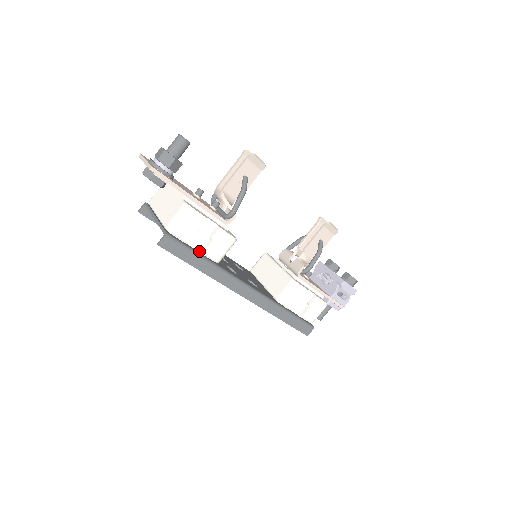
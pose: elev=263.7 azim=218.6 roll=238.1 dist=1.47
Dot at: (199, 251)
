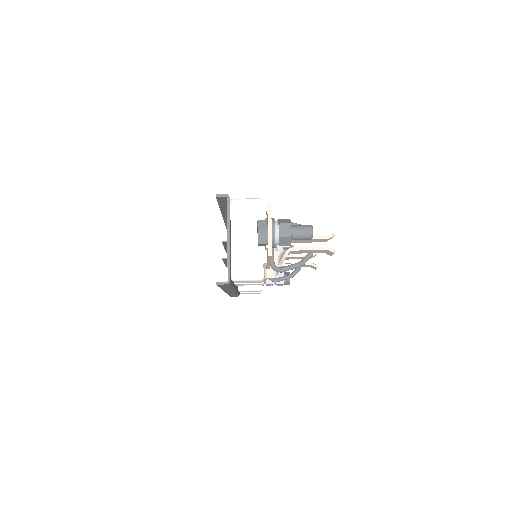
Dot at: occluded
